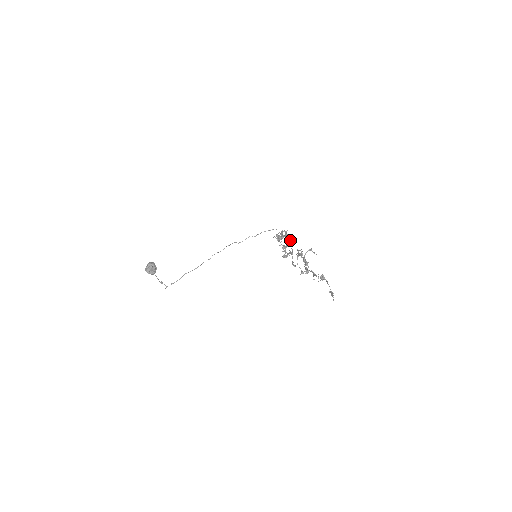
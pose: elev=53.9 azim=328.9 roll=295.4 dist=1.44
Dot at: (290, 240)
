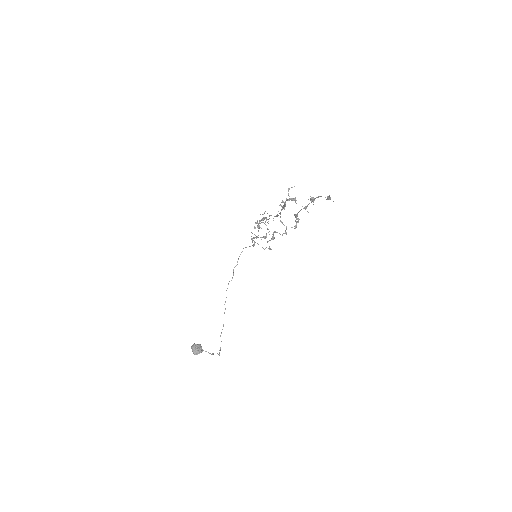
Dot at: occluded
